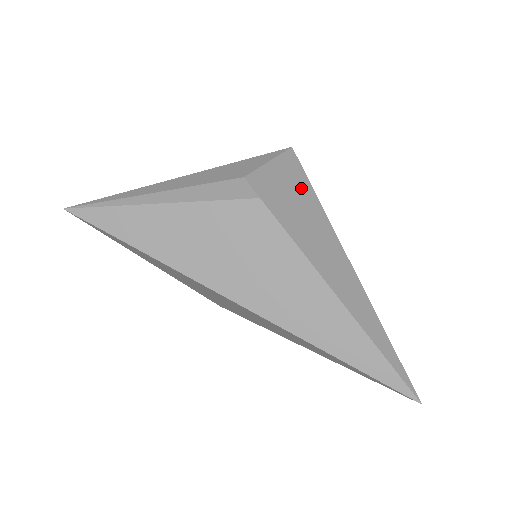
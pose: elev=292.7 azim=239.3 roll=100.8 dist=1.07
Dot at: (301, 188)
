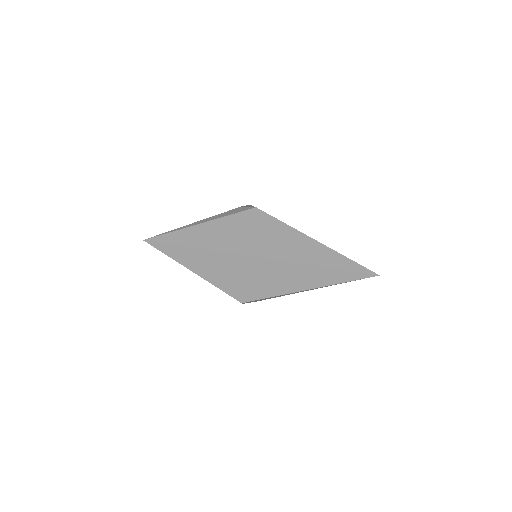
Dot at: occluded
